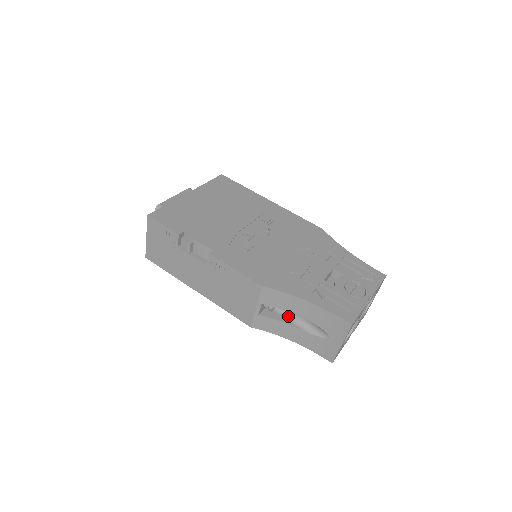
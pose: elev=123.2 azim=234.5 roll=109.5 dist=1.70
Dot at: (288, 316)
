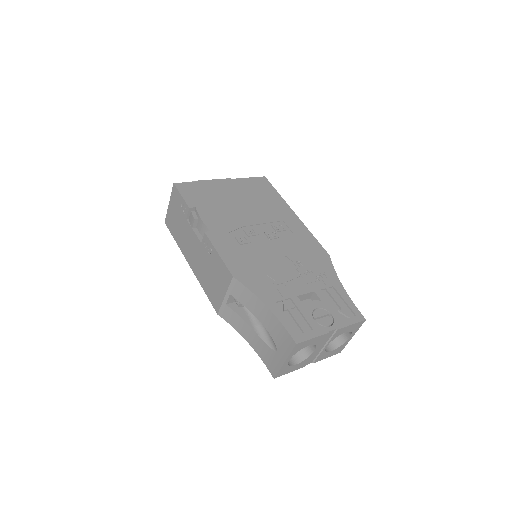
Dot at: (252, 317)
